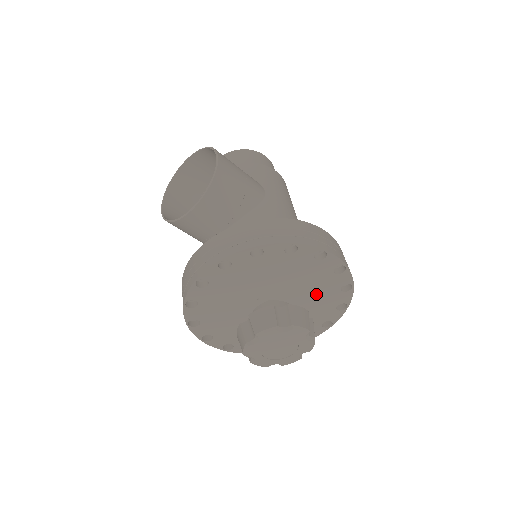
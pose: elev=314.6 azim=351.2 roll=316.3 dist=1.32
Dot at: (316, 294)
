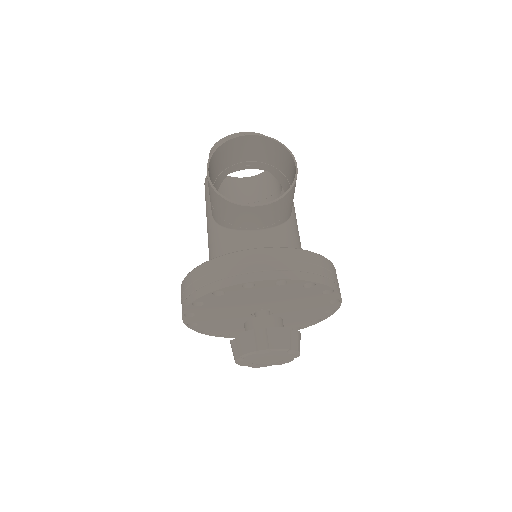
Dot at: (297, 317)
